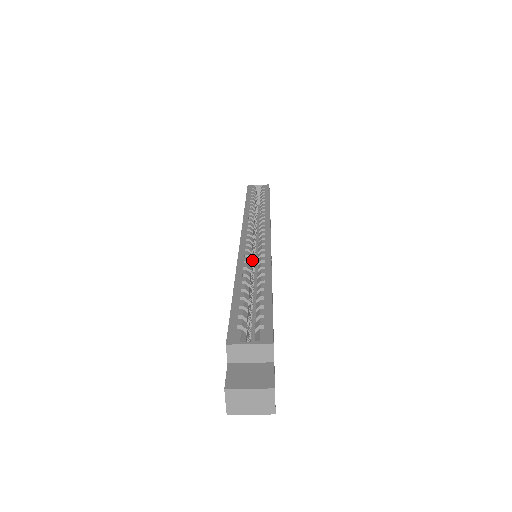
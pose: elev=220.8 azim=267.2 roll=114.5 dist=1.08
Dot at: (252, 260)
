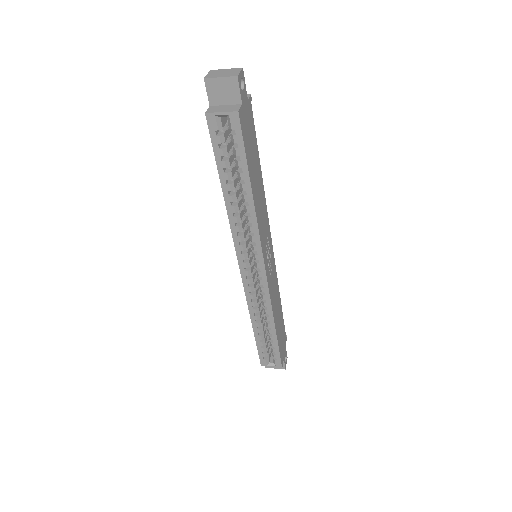
Dot at: (256, 289)
